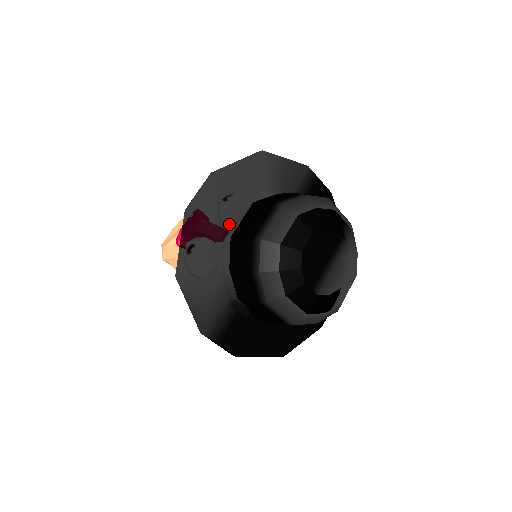
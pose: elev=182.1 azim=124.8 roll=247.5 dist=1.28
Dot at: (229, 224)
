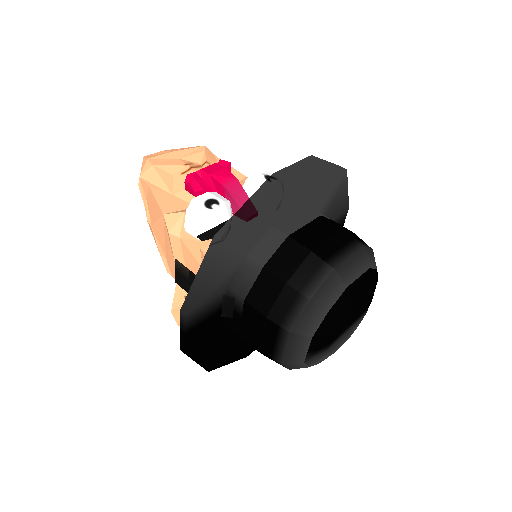
Dot at: (284, 217)
